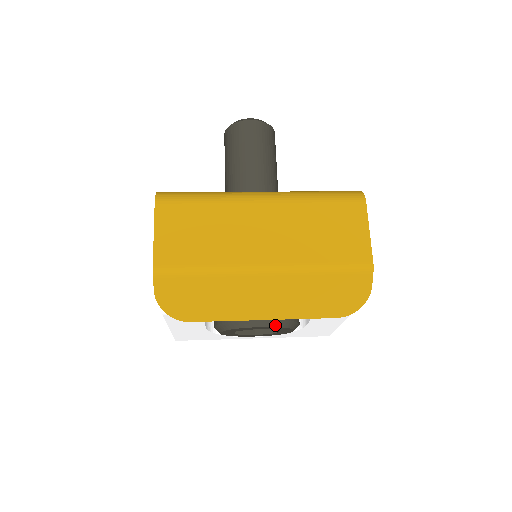
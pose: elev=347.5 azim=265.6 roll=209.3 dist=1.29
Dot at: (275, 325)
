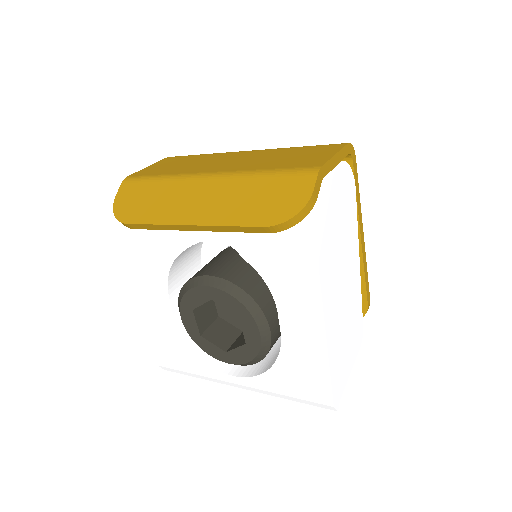
Dot at: (225, 288)
